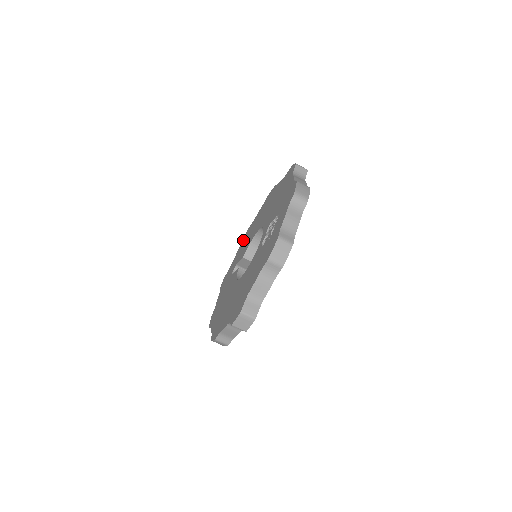
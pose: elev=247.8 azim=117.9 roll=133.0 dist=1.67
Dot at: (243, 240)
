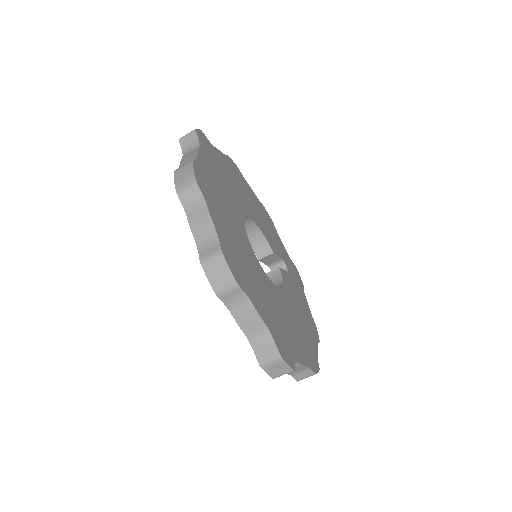
Dot at: occluded
